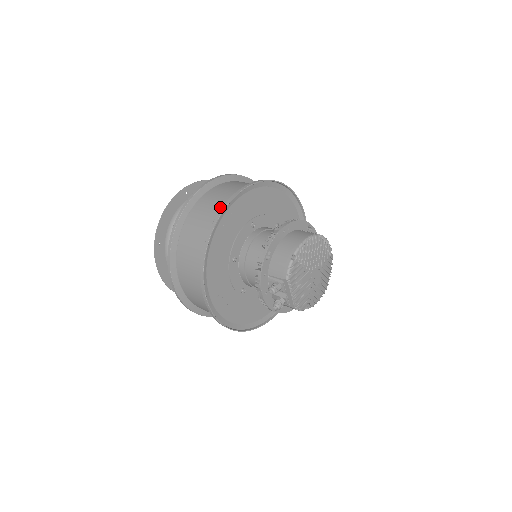
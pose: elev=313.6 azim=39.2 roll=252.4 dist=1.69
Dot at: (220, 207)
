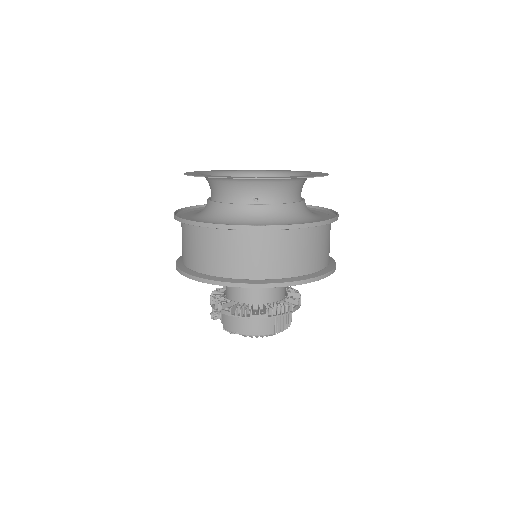
Dot at: (232, 269)
